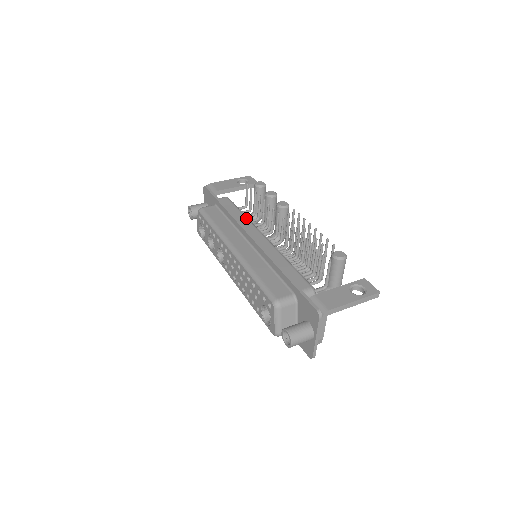
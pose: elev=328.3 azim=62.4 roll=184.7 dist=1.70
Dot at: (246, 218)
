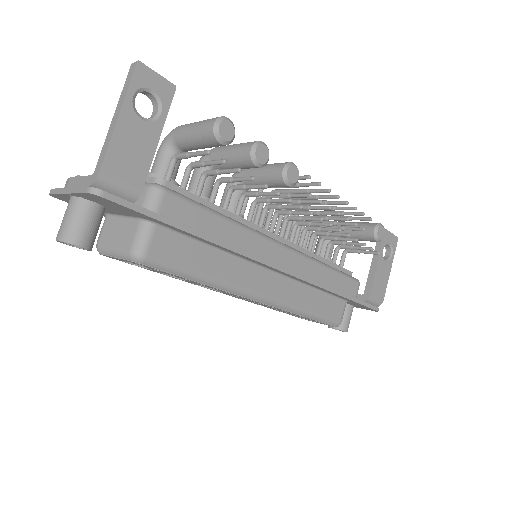
Dot at: (241, 228)
